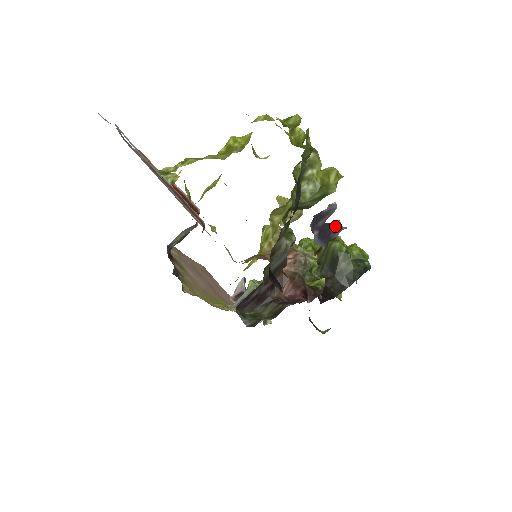
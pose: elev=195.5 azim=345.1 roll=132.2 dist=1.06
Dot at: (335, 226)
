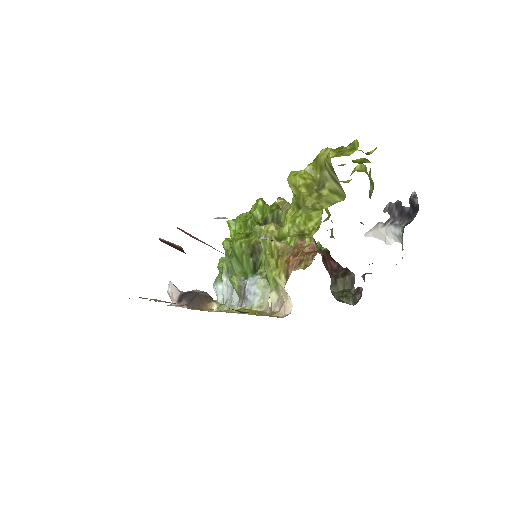
Dot at: (397, 205)
